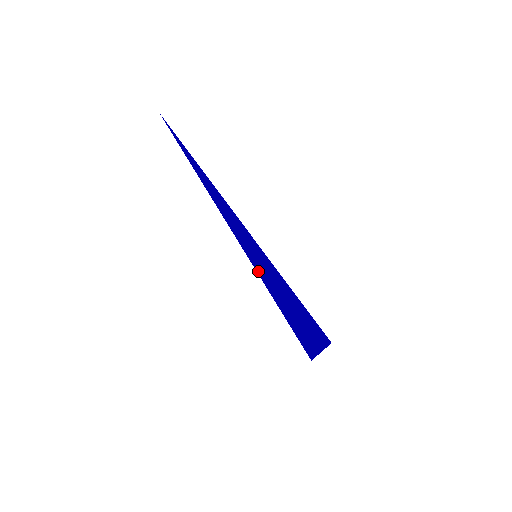
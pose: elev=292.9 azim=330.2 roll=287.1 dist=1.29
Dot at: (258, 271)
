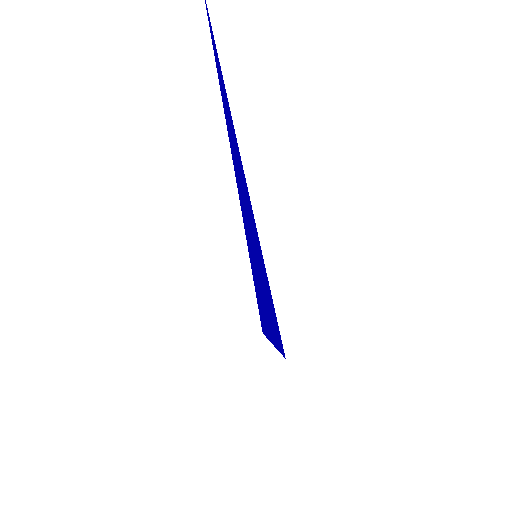
Dot at: (251, 260)
